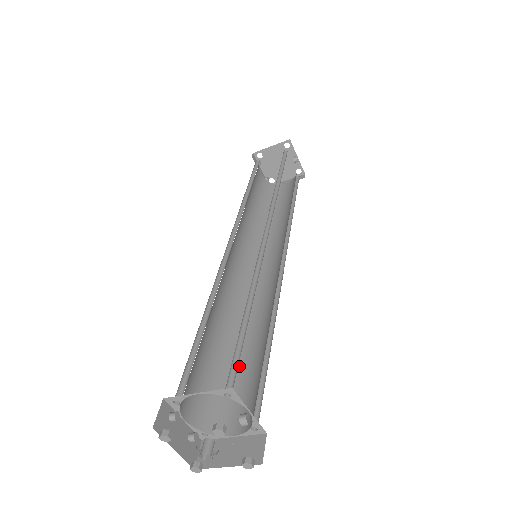
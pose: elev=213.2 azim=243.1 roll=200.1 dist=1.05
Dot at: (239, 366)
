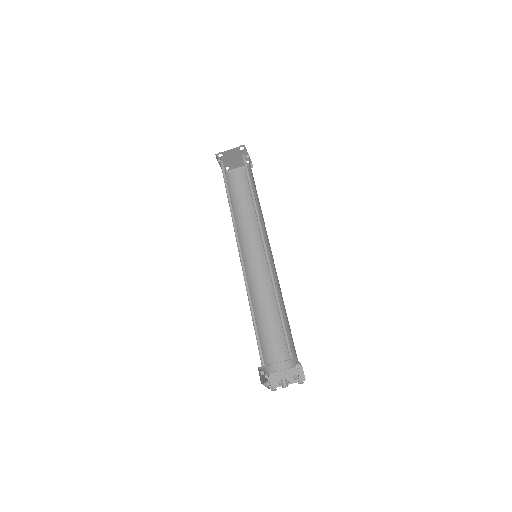
Dot at: (270, 330)
